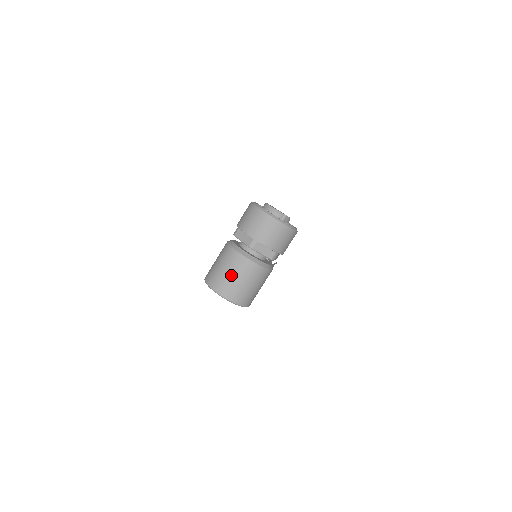
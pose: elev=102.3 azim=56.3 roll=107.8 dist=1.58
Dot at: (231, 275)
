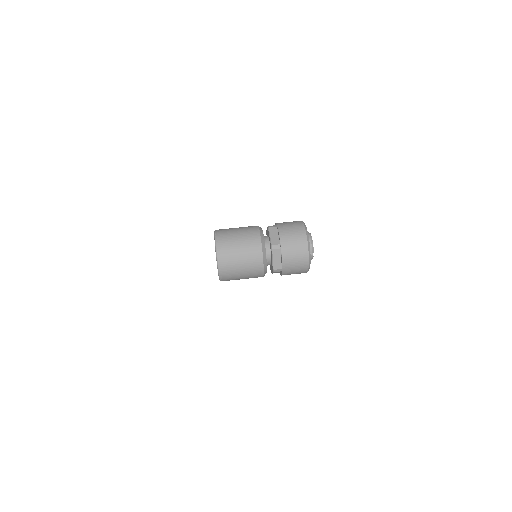
Dot at: (239, 248)
